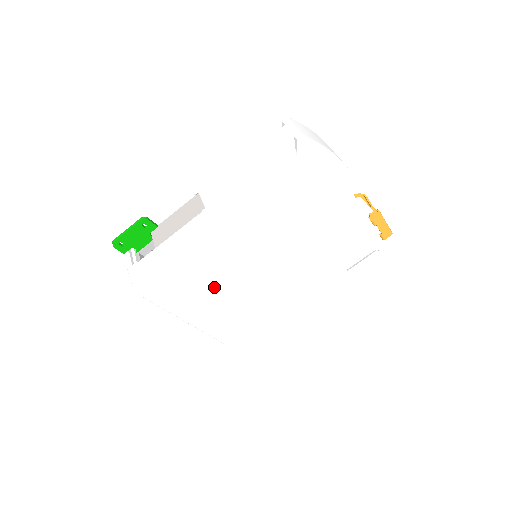
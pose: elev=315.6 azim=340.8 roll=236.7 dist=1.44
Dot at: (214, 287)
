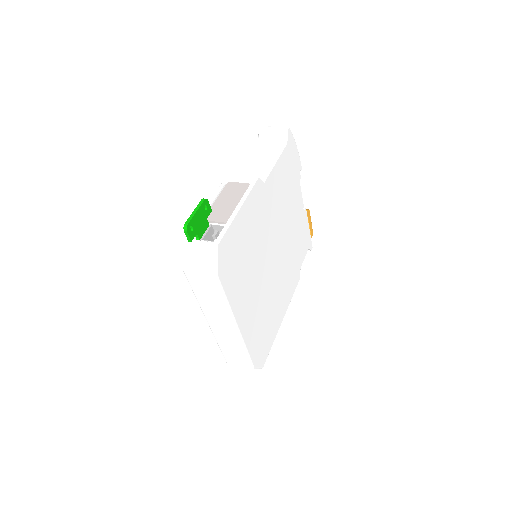
Dot at: (253, 277)
